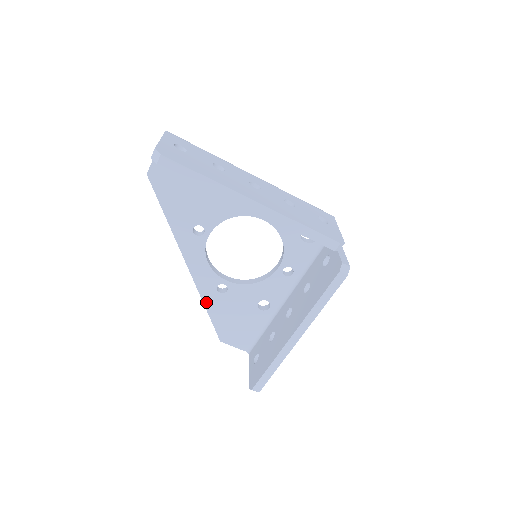
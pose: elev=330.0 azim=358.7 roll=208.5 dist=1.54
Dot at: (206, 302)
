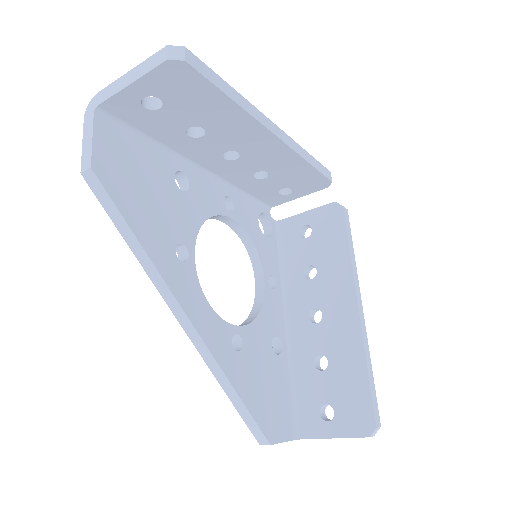
Dot at: (232, 379)
